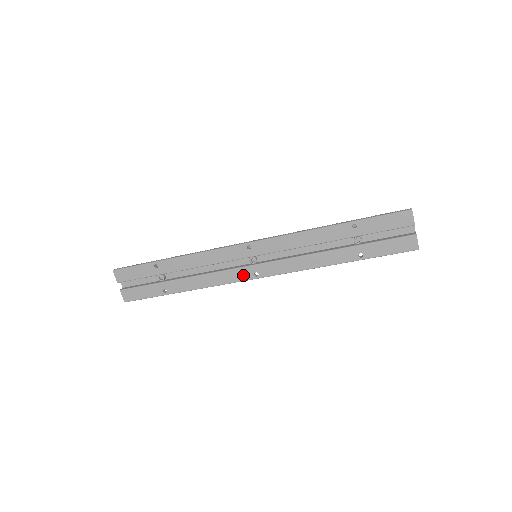
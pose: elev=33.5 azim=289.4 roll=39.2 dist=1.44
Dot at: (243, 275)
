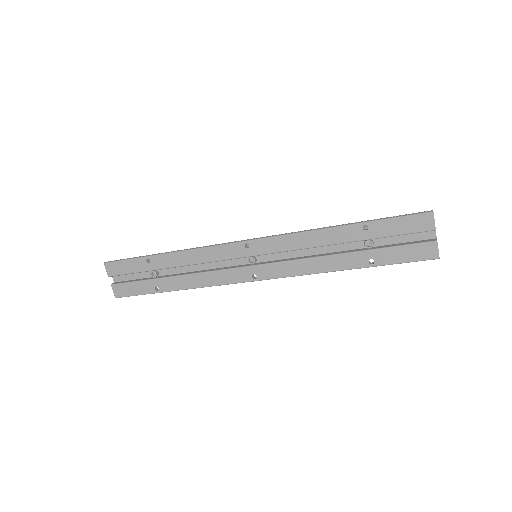
Dot at: (240, 276)
